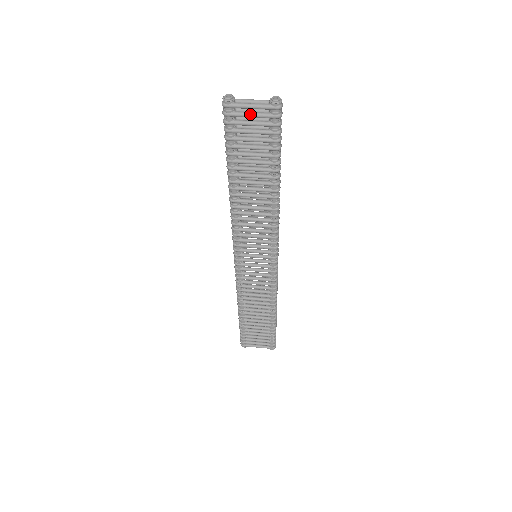
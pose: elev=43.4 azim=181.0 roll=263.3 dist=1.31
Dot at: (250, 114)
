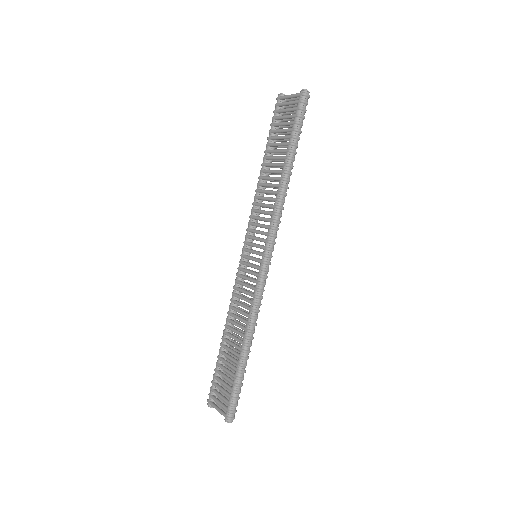
Dot at: (287, 102)
